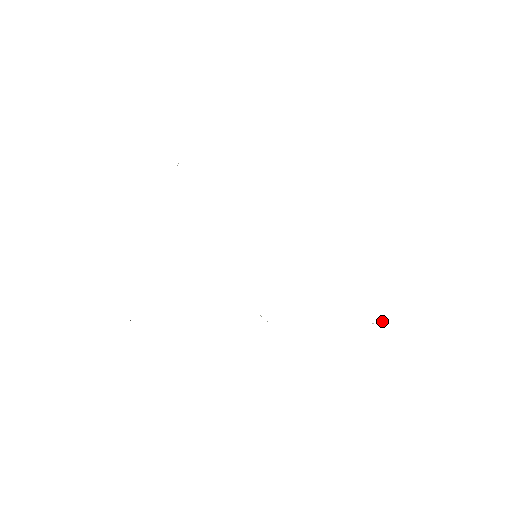
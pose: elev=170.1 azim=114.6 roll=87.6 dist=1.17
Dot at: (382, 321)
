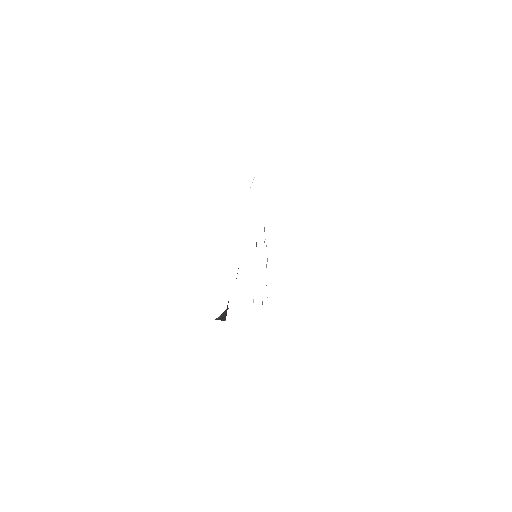
Dot at: occluded
